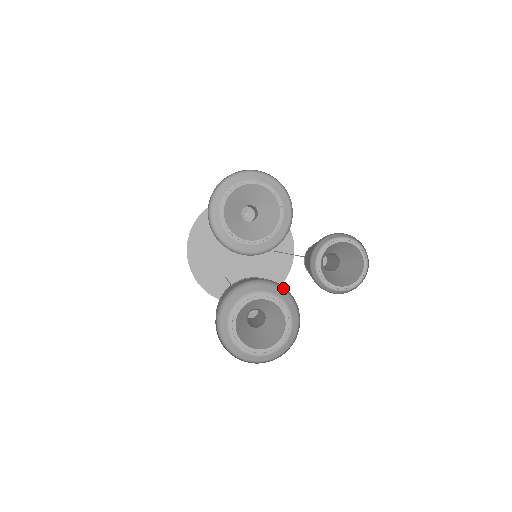
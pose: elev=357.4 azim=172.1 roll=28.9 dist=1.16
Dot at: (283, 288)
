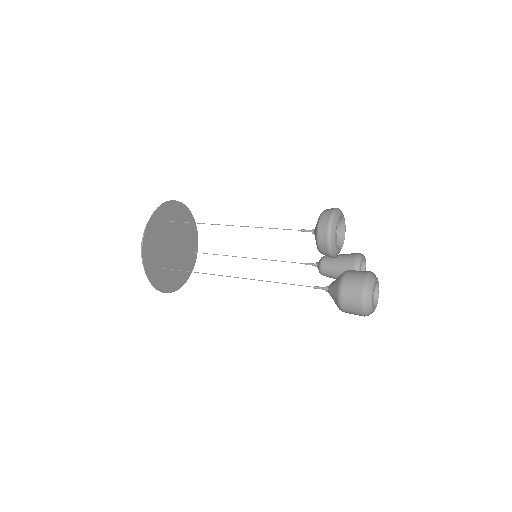
Dot at: occluded
